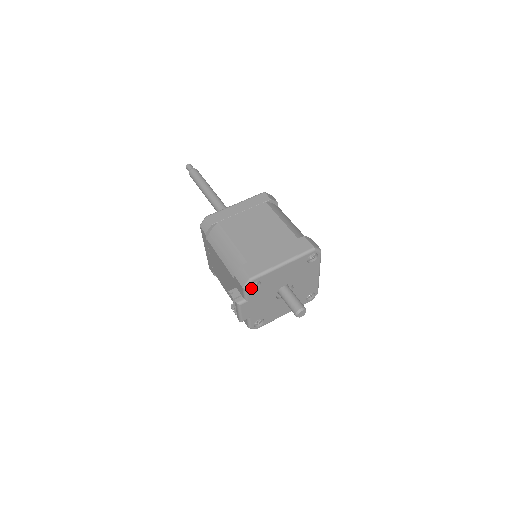
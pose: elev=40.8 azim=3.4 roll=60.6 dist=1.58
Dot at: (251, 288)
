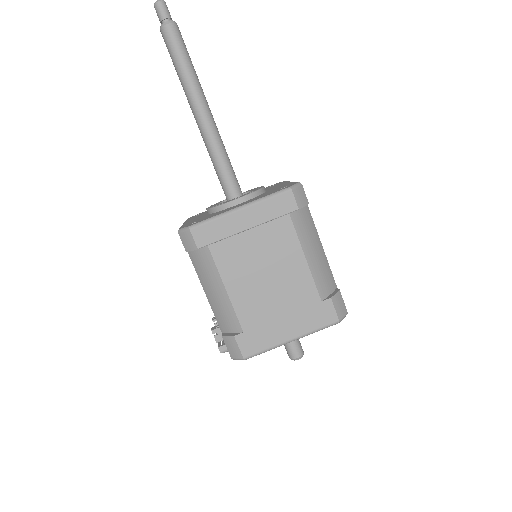
Dot at: occluded
